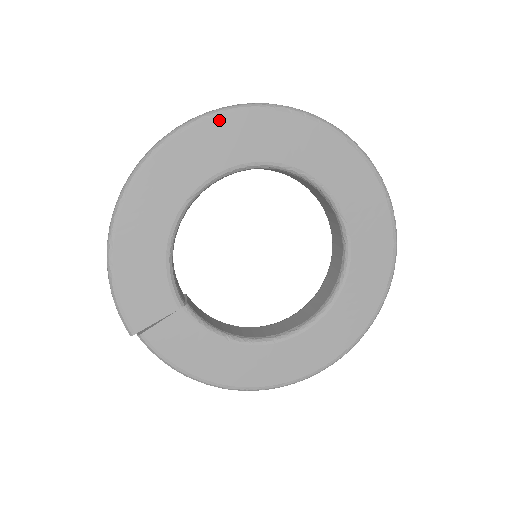
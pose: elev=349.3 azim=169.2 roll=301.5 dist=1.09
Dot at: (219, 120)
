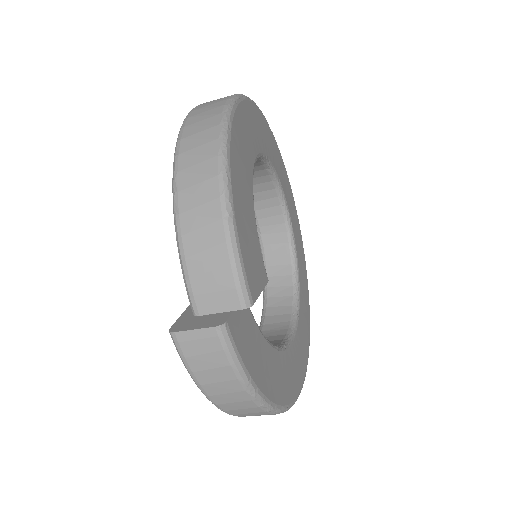
Dot at: (255, 108)
